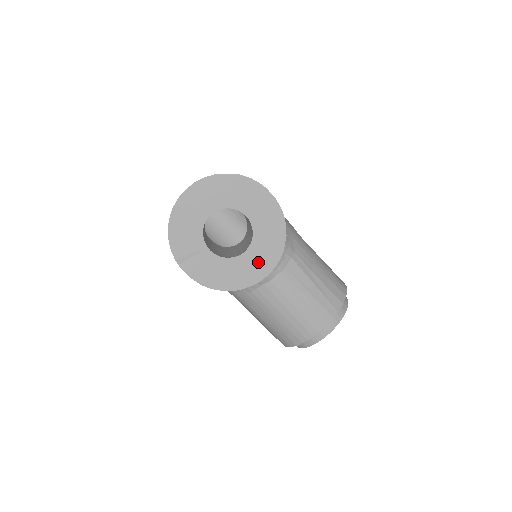
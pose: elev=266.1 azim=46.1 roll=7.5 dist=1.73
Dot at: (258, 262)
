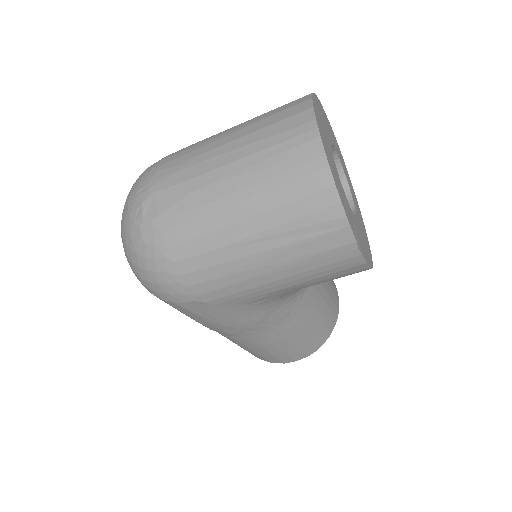
Dot at: (359, 213)
